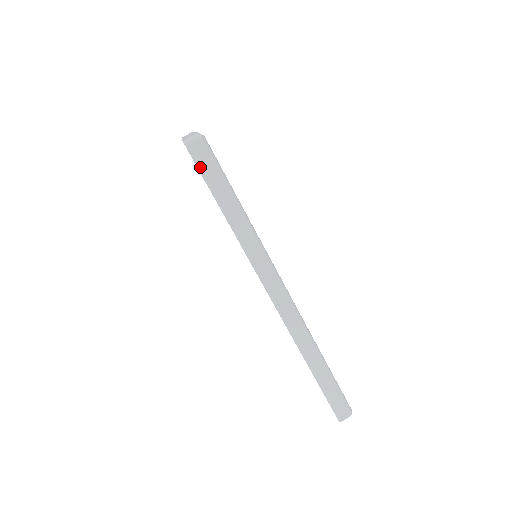
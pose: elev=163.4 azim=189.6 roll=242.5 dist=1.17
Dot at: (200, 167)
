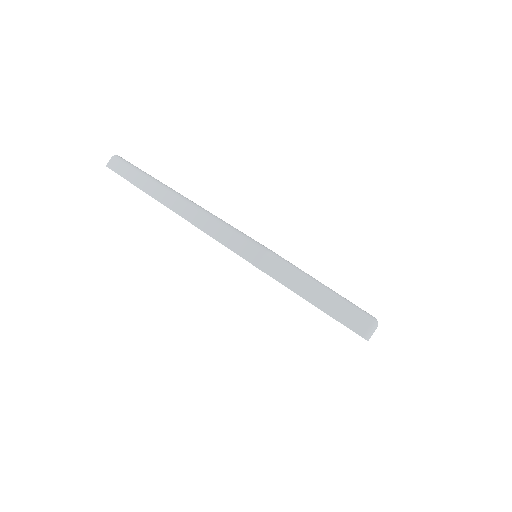
Dot at: occluded
